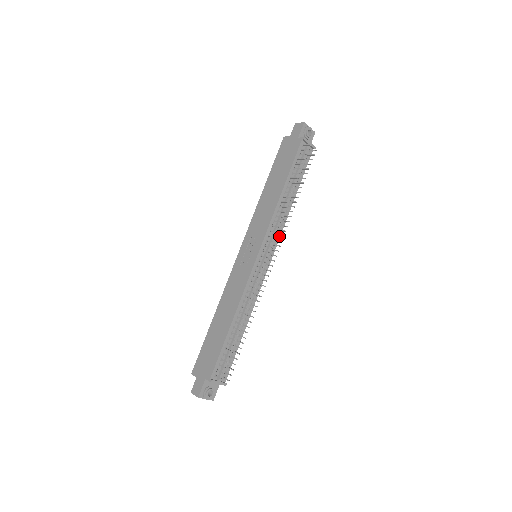
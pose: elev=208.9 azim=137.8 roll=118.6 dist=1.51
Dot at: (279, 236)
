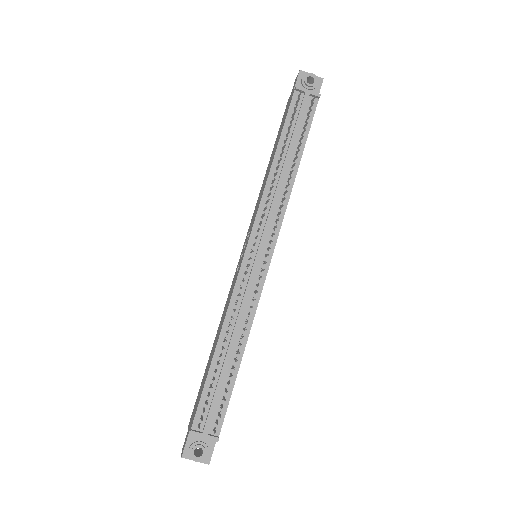
Dot at: (280, 222)
